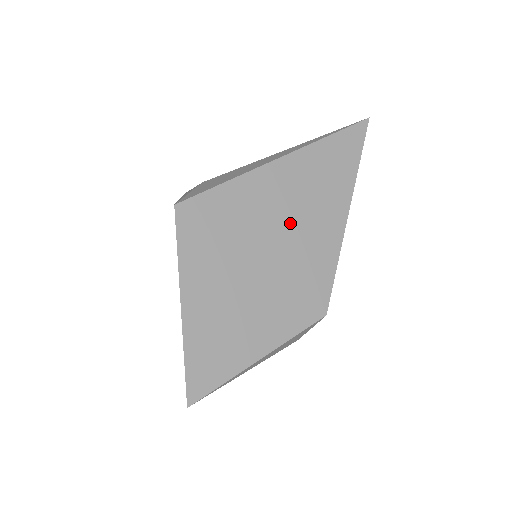
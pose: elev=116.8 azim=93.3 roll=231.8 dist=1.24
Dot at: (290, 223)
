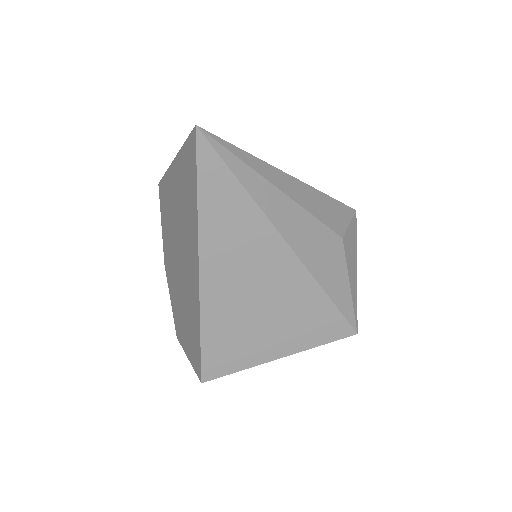
Dot at: occluded
